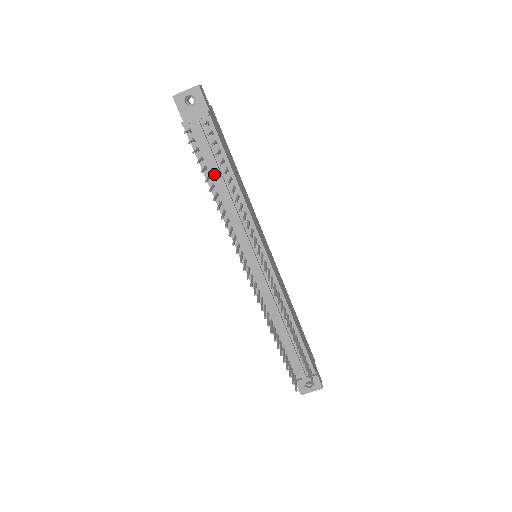
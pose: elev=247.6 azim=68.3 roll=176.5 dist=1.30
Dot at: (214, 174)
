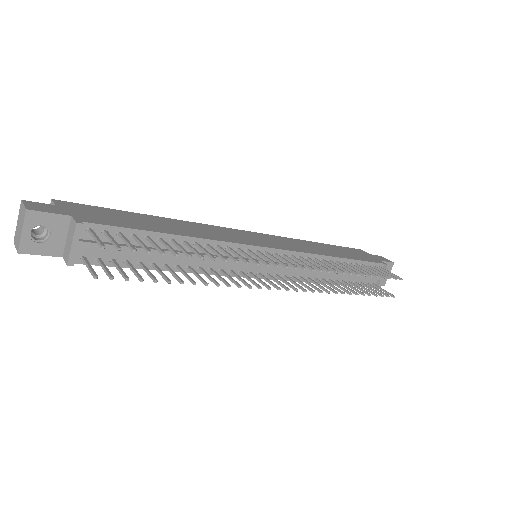
Dot at: (154, 258)
